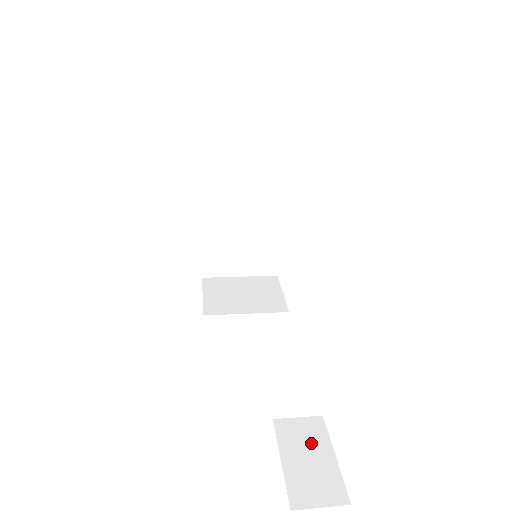
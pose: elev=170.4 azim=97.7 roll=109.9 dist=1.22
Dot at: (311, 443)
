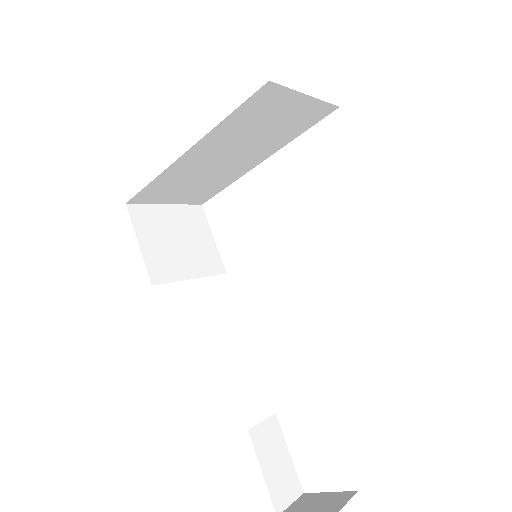
Dot at: (275, 446)
